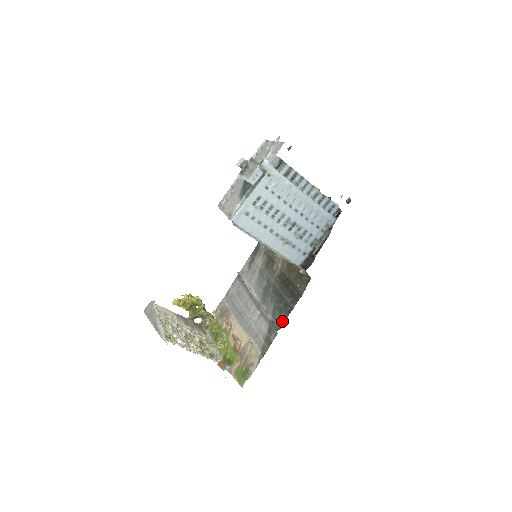
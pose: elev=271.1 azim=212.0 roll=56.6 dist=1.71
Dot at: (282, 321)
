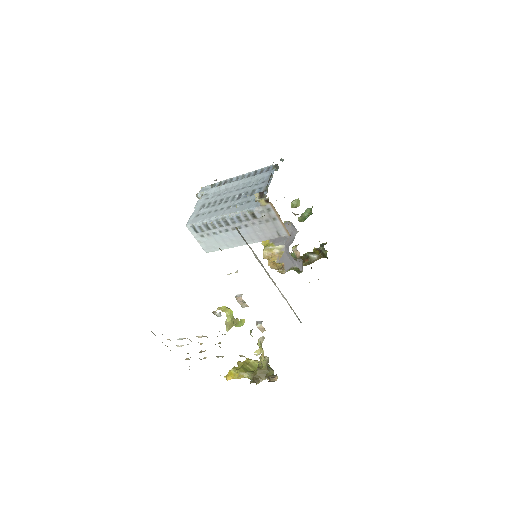
Dot at: occluded
